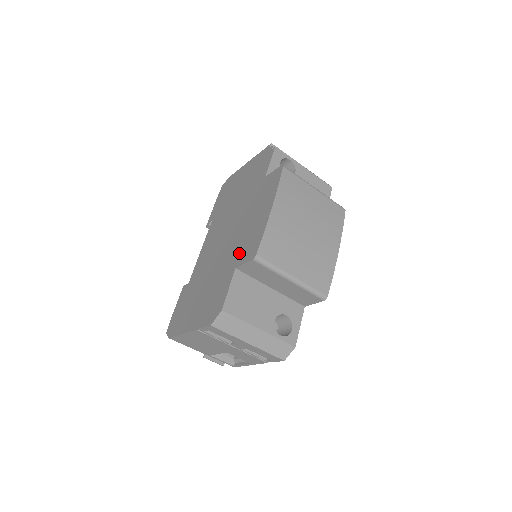
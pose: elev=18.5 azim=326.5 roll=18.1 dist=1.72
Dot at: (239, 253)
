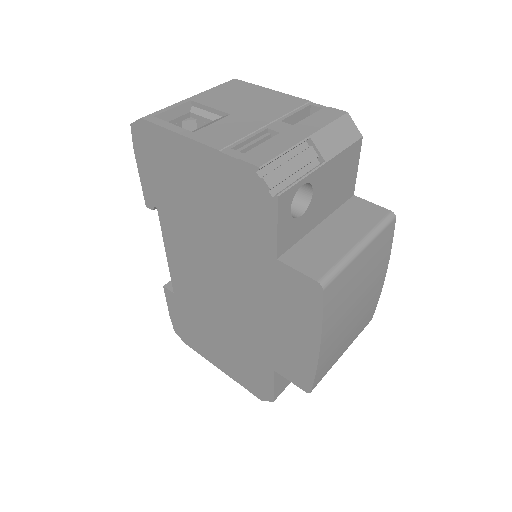
Dot at: (272, 356)
